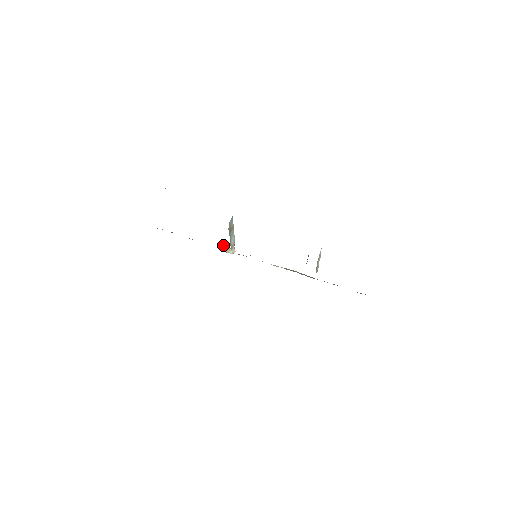
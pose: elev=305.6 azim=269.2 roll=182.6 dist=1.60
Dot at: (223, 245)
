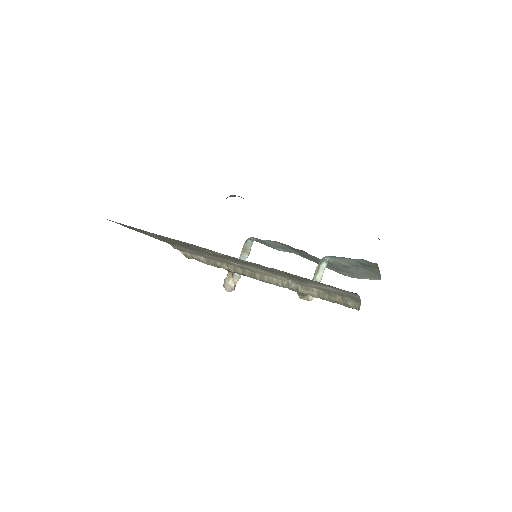
Dot at: (227, 276)
